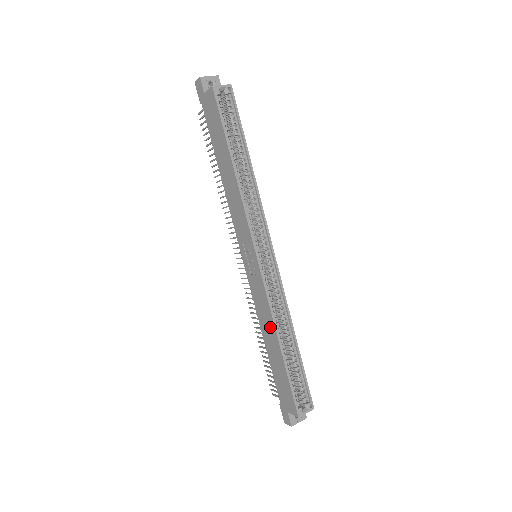
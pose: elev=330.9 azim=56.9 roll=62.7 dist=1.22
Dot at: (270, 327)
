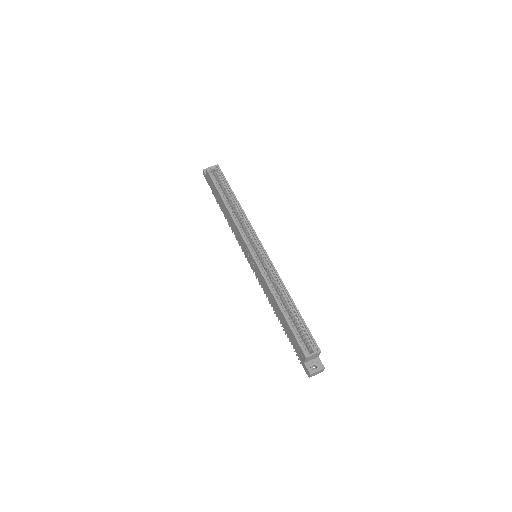
Dot at: (271, 297)
